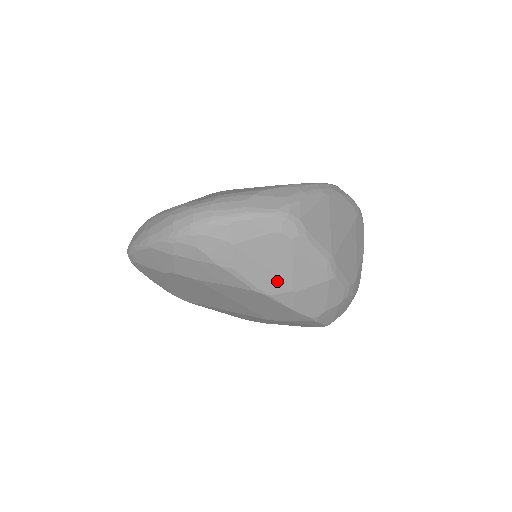
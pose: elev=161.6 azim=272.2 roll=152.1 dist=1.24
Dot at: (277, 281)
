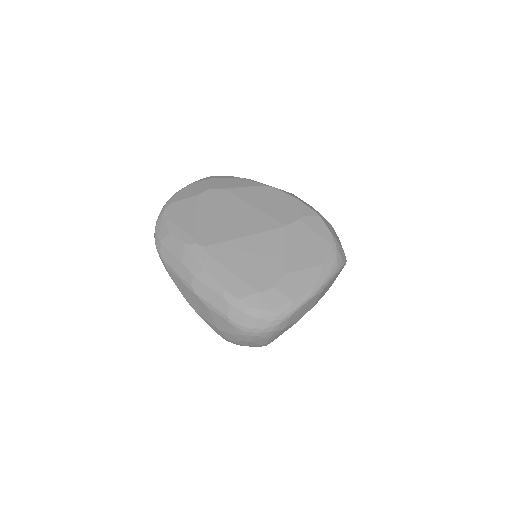
Dot at: occluded
